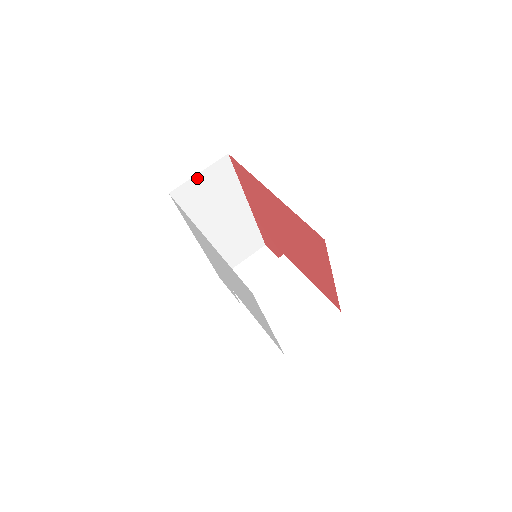
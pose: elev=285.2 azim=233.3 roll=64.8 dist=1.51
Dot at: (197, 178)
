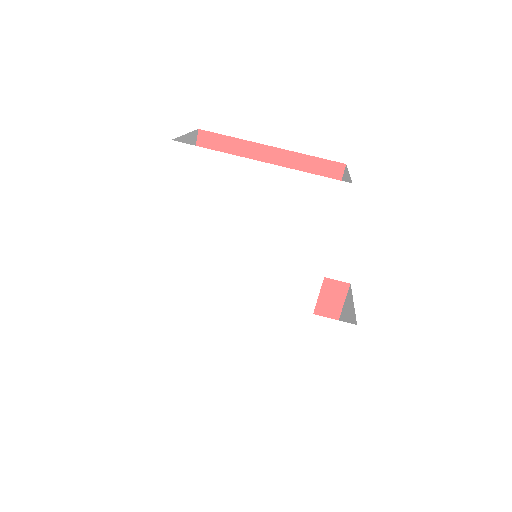
Dot at: occluded
